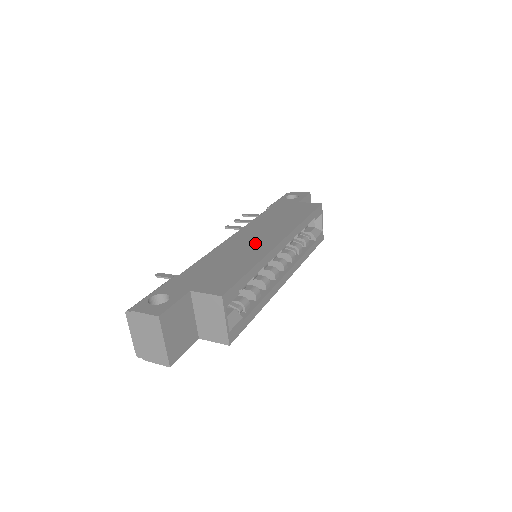
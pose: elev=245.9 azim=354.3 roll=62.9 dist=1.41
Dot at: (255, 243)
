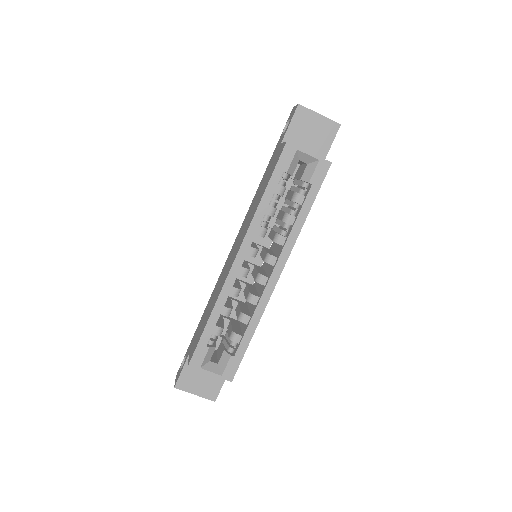
Dot at: (228, 266)
